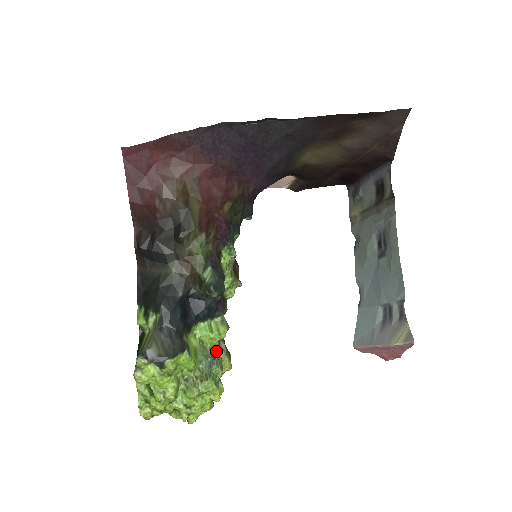
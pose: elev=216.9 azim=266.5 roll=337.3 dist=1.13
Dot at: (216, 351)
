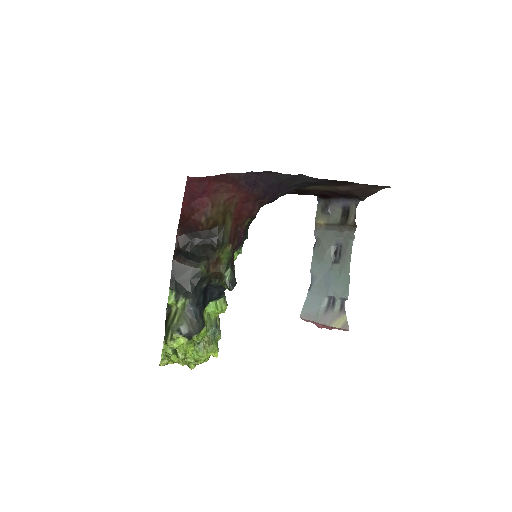
Dot at: occluded
